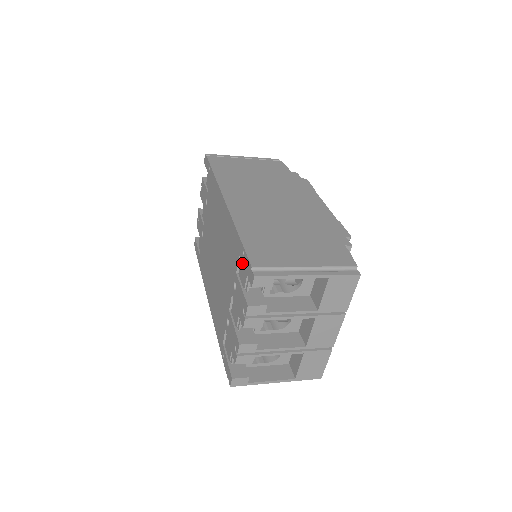
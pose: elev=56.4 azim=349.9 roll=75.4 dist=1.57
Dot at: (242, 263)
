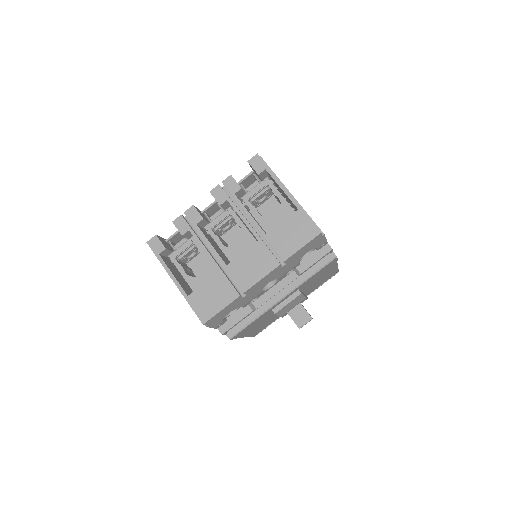
Dot at: occluded
